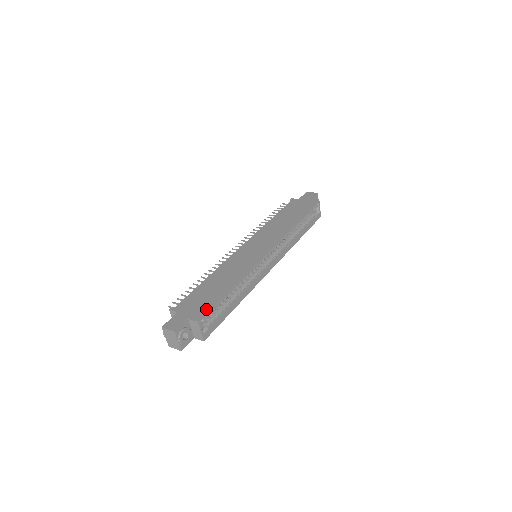
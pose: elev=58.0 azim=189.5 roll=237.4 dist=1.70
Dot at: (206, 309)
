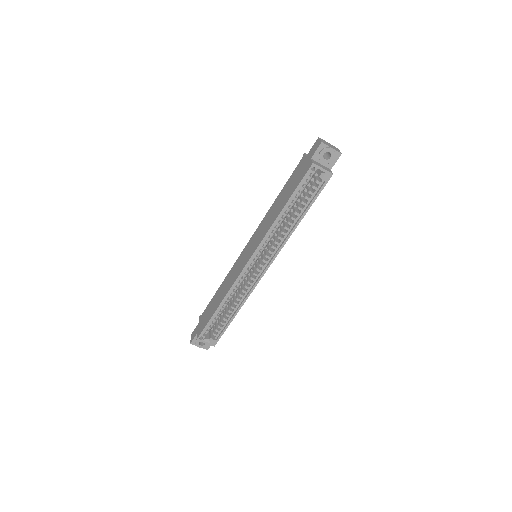
Dot at: (203, 328)
